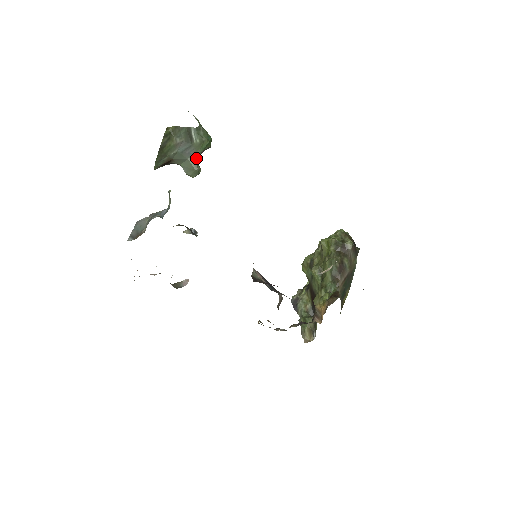
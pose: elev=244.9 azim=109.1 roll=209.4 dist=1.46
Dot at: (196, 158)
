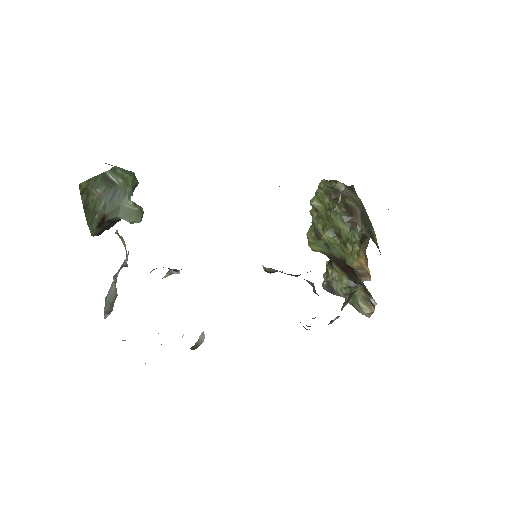
Dot at: (129, 199)
